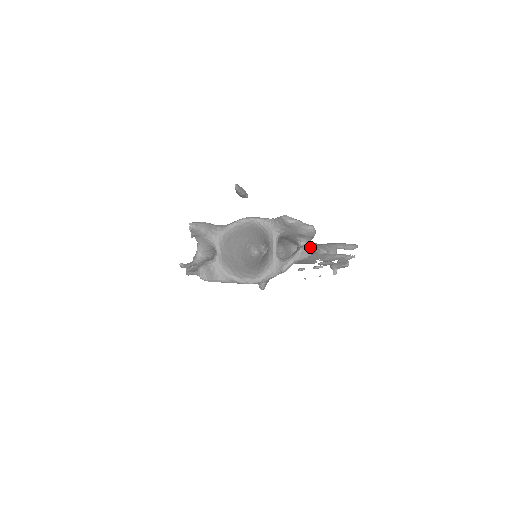
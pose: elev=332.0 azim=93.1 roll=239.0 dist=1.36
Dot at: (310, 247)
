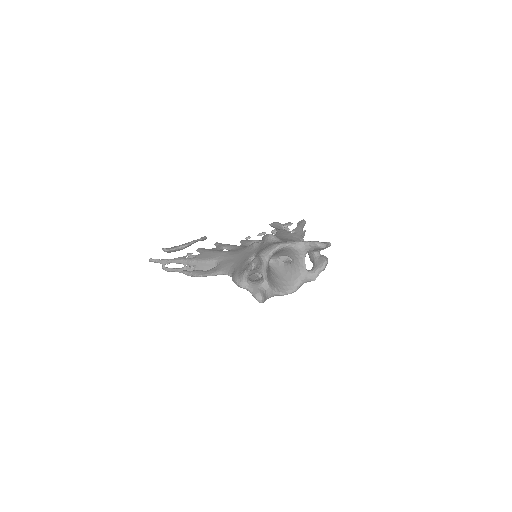
Dot at: occluded
